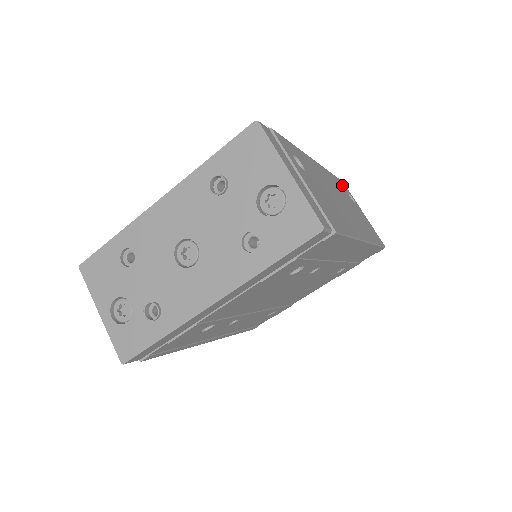
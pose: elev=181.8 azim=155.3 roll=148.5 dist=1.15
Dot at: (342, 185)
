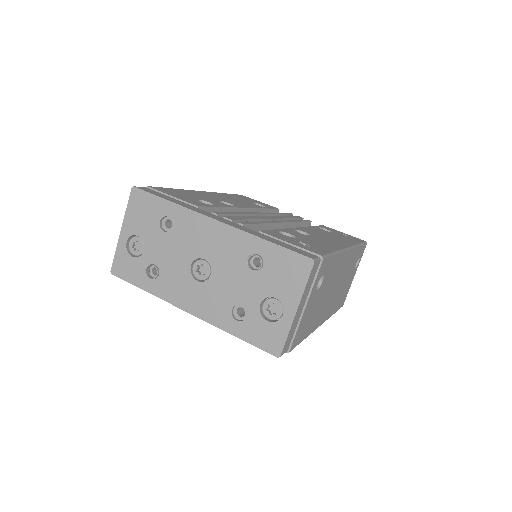
Dot at: (360, 252)
